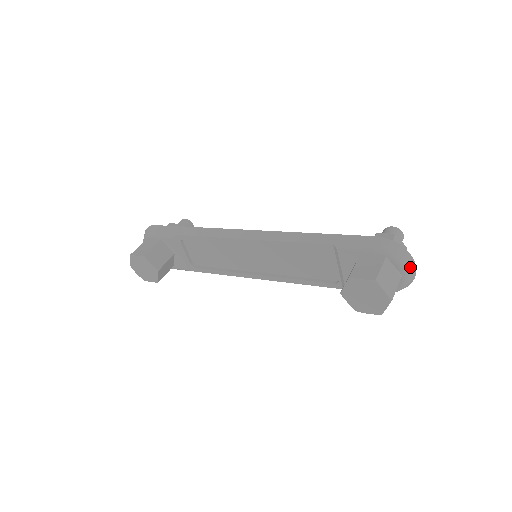
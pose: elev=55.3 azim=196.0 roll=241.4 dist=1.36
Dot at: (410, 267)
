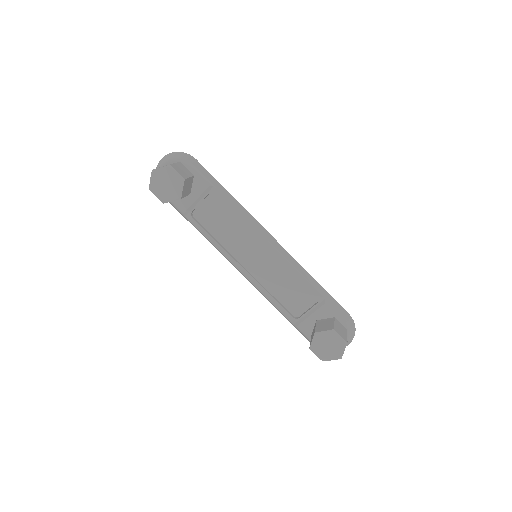
Dot at: (348, 344)
